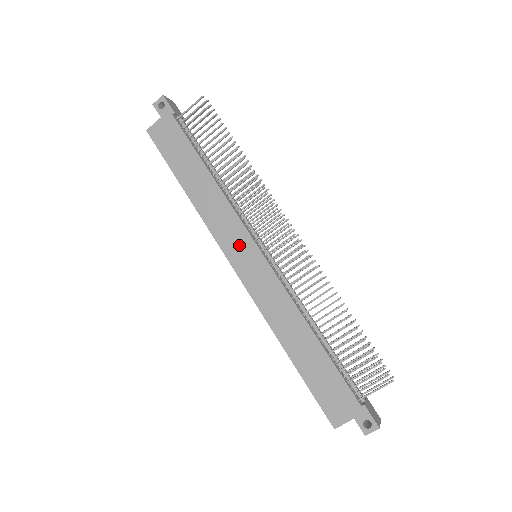
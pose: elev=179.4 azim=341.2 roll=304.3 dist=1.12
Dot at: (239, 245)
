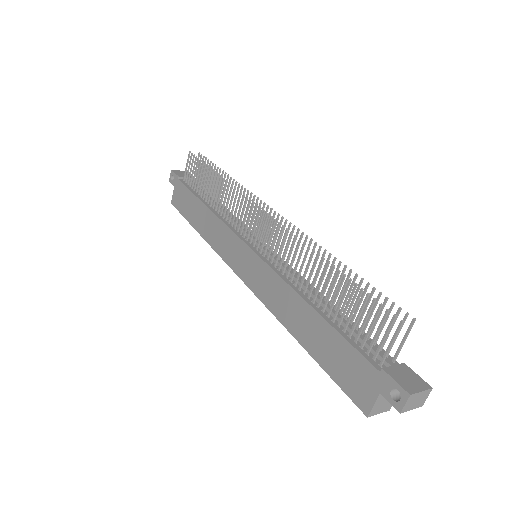
Dot at: (236, 252)
